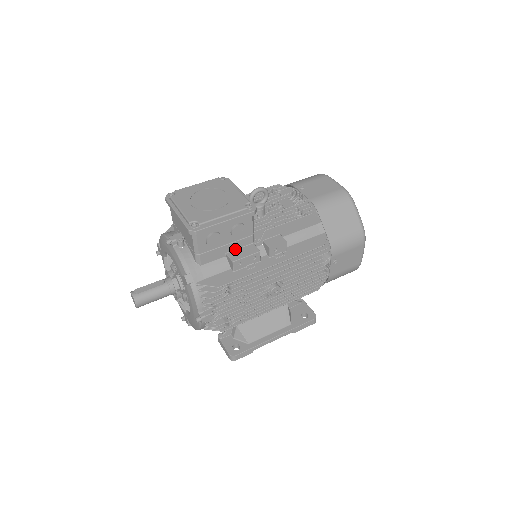
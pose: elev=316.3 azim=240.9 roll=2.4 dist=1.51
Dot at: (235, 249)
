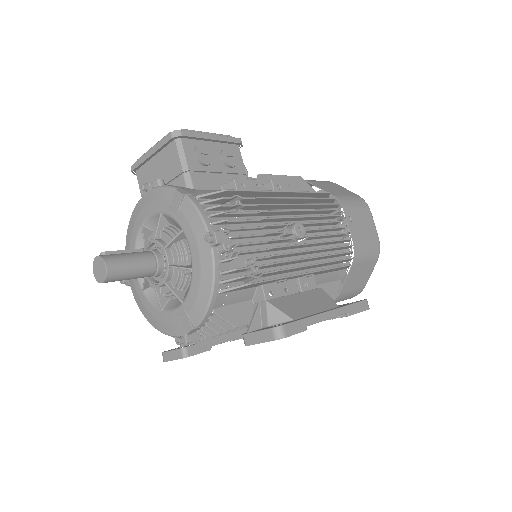
Dot at: occluded
